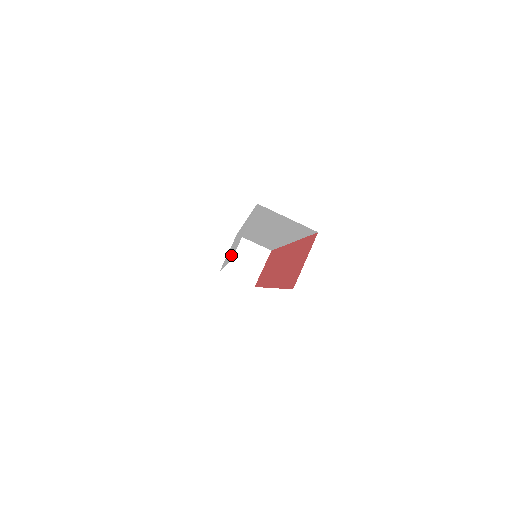
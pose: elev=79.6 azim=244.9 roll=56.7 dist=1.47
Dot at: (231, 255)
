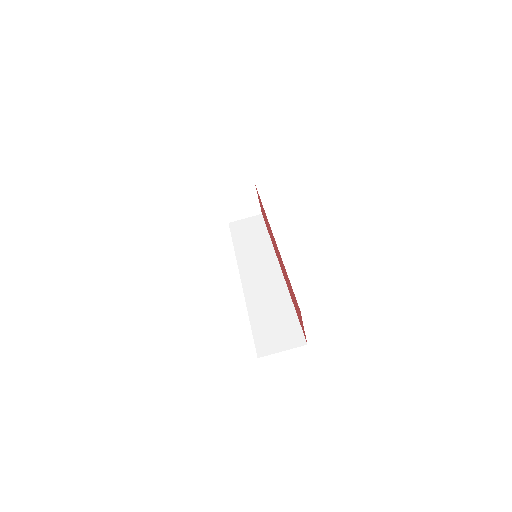
Dot at: occluded
